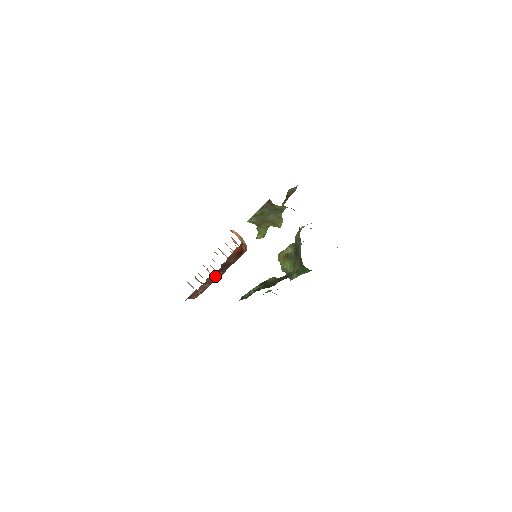
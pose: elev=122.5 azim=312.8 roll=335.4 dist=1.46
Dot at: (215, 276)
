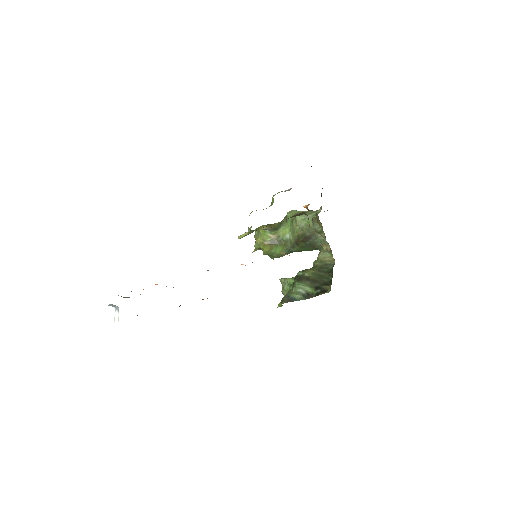
Dot at: occluded
